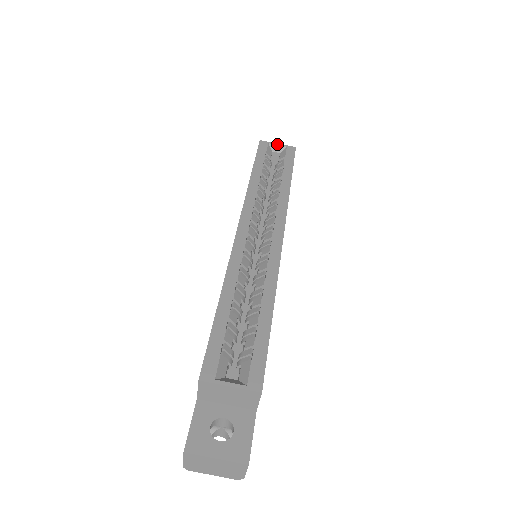
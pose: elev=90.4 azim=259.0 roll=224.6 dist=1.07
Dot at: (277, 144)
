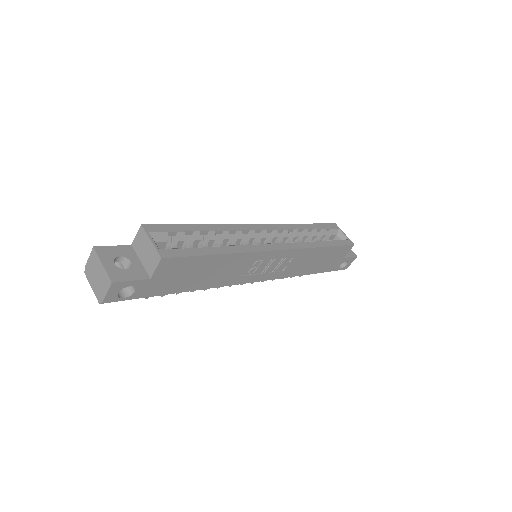
Dot at: (344, 233)
